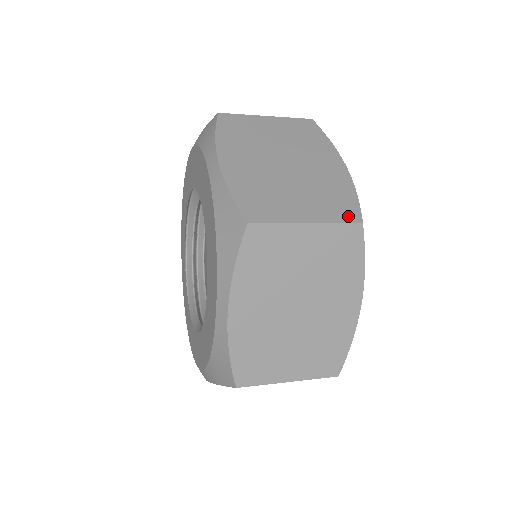
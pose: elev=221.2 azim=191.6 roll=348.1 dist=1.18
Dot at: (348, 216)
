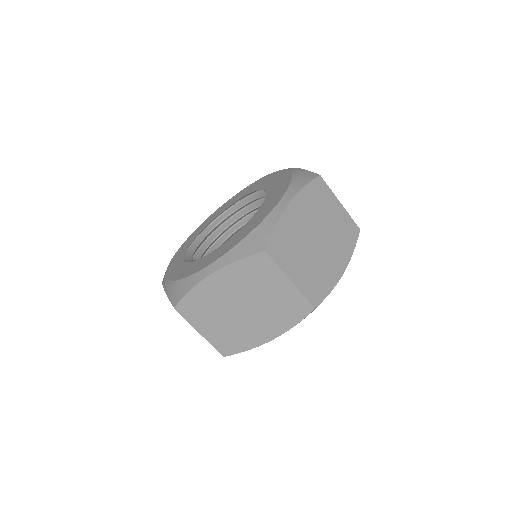
Dot at: occluded
